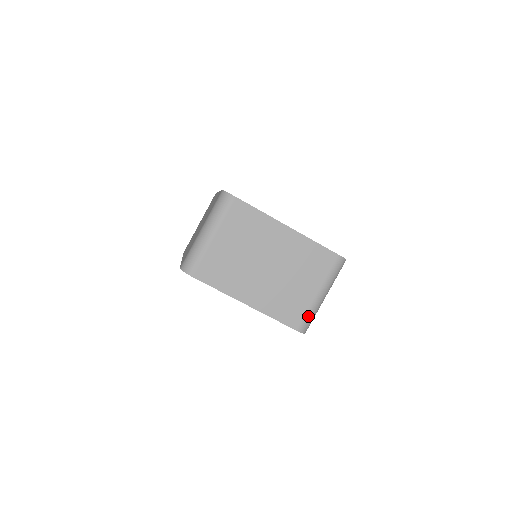
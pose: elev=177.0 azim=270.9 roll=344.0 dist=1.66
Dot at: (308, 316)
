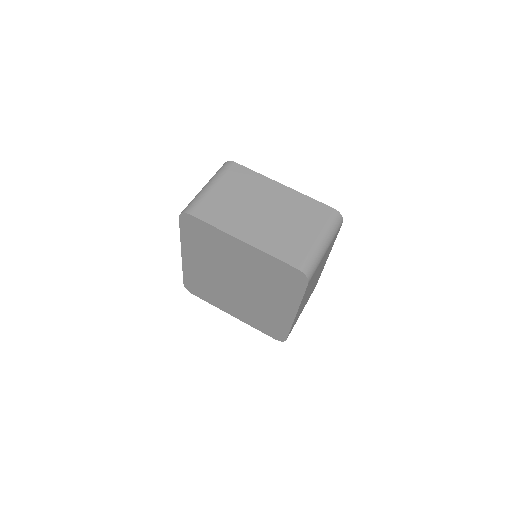
Dot at: (309, 257)
